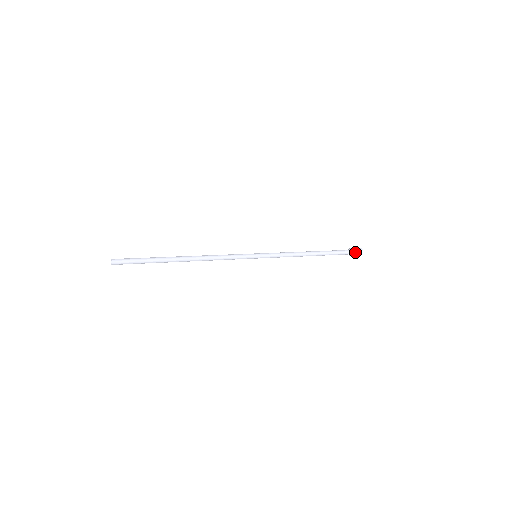
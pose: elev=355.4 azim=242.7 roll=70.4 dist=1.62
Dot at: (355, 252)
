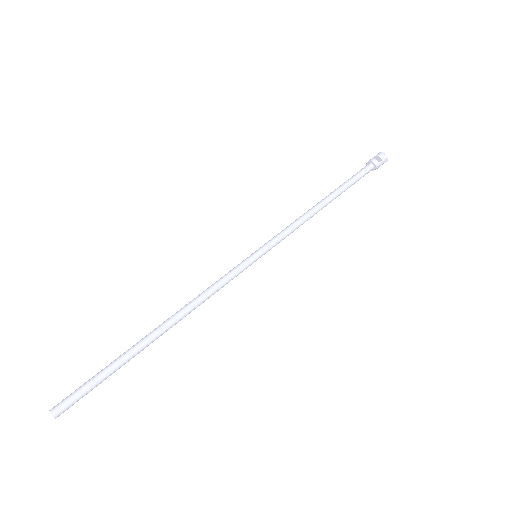
Dot at: (377, 168)
